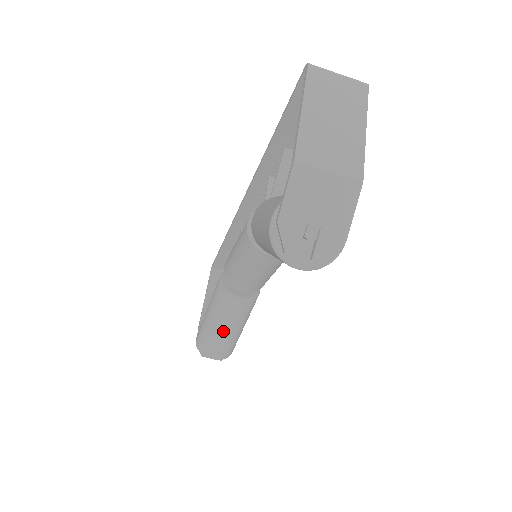
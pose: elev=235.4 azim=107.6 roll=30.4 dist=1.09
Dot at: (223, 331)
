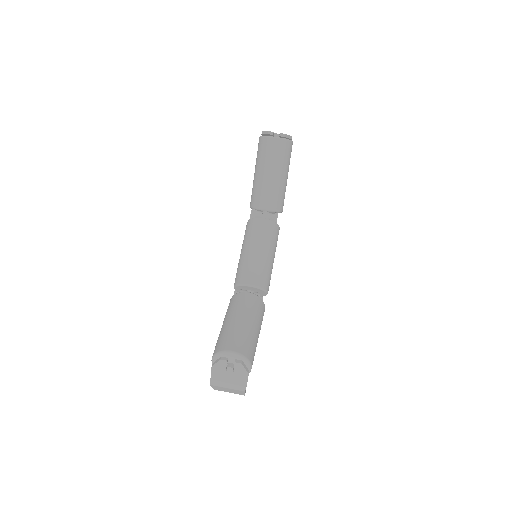
Dot at: (240, 321)
